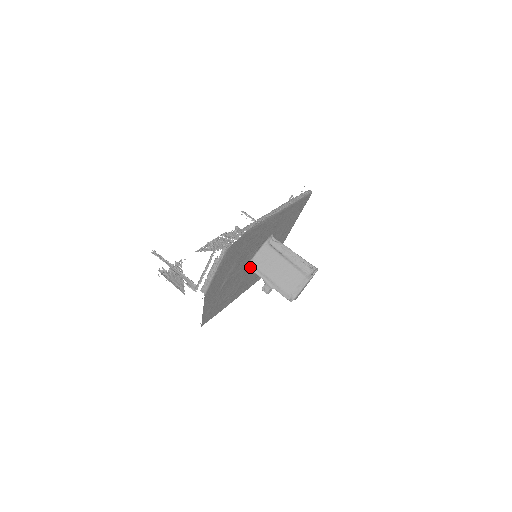
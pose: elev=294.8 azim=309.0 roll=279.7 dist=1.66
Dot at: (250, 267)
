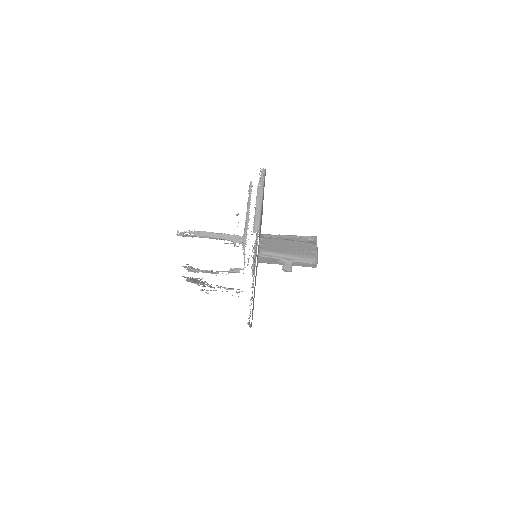
Dot at: (261, 255)
